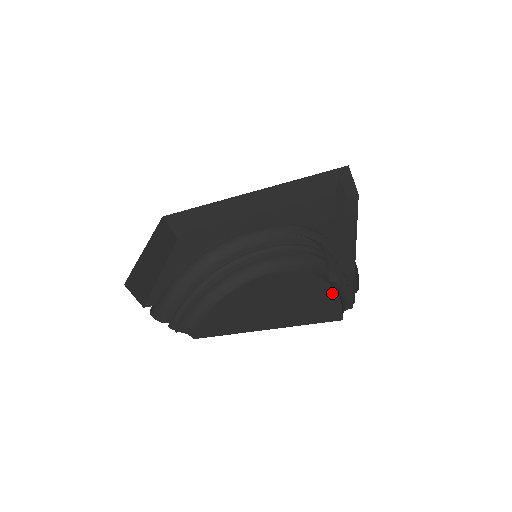
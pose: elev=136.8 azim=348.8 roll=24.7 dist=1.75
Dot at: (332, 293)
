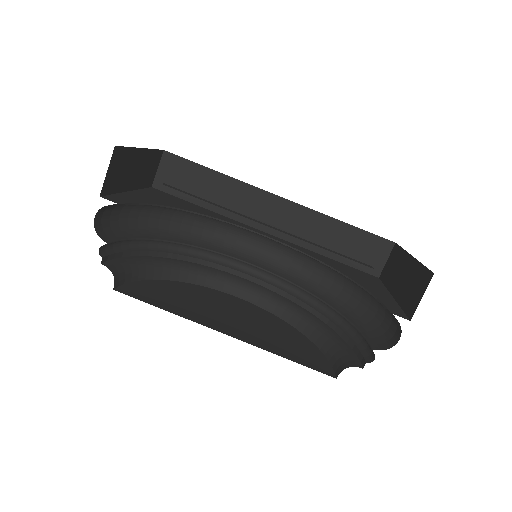
Dot at: (316, 349)
